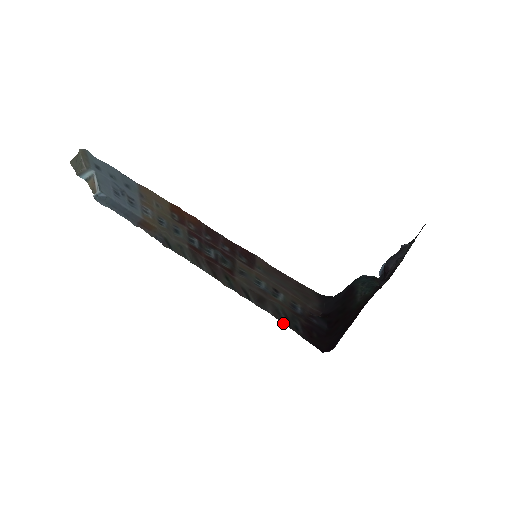
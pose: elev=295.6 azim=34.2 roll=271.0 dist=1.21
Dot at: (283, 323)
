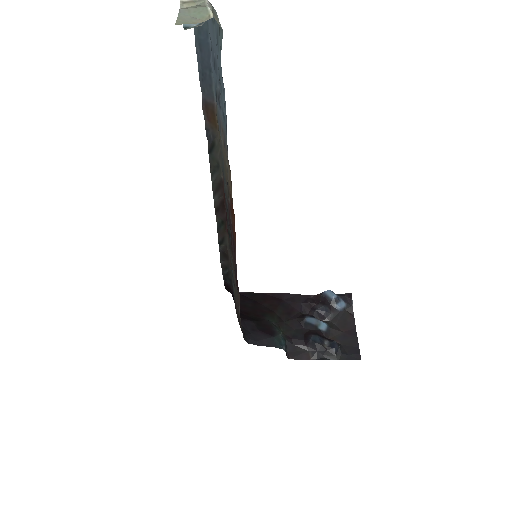
Dot at: (222, 270)
